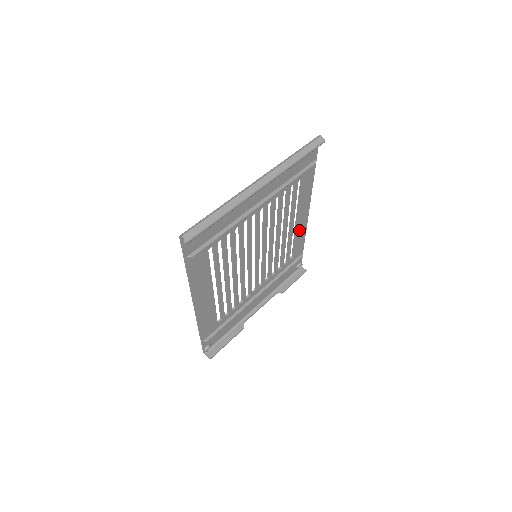
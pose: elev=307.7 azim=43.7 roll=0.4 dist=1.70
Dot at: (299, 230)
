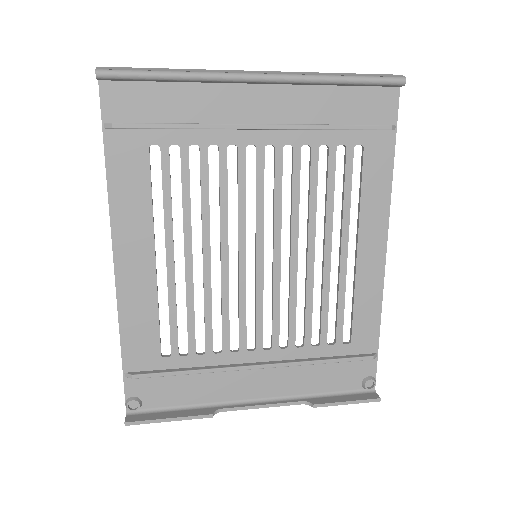
Dot at: (364, 279)
